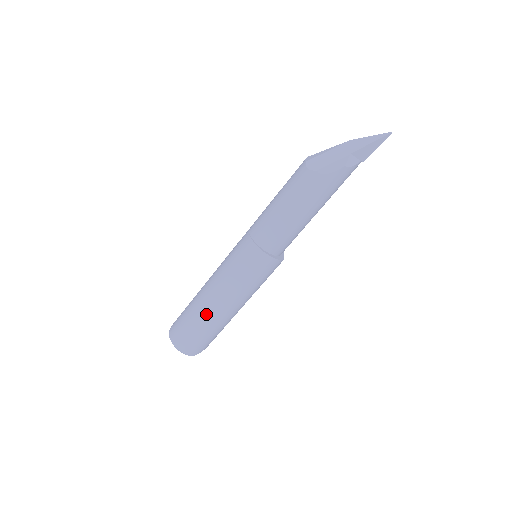
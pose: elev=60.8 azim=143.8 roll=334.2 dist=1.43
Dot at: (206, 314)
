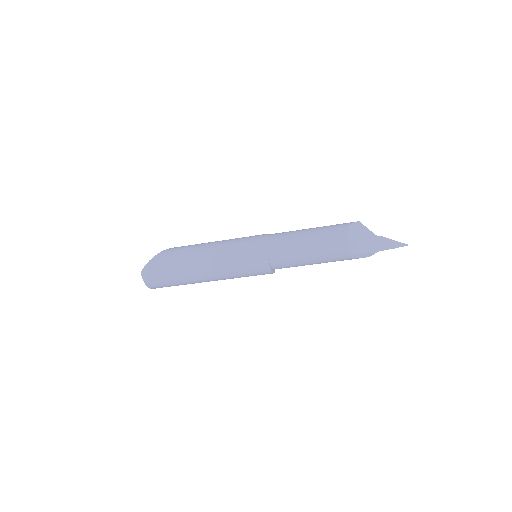
Dot at: (193, 281)
